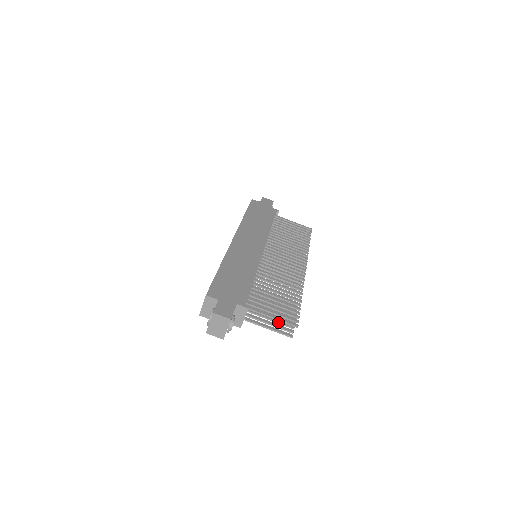
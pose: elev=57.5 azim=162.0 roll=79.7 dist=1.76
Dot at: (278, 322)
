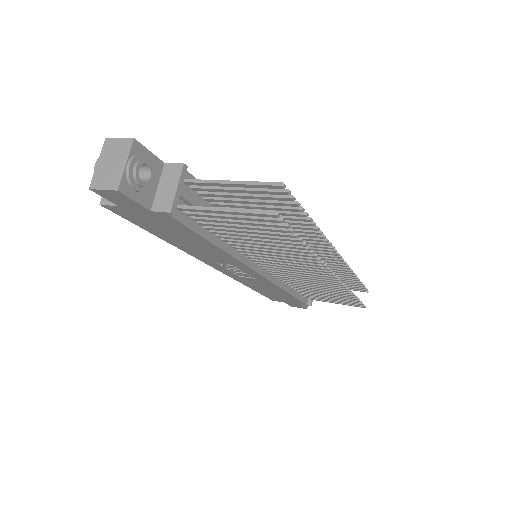
Dot at: (254, 220)
